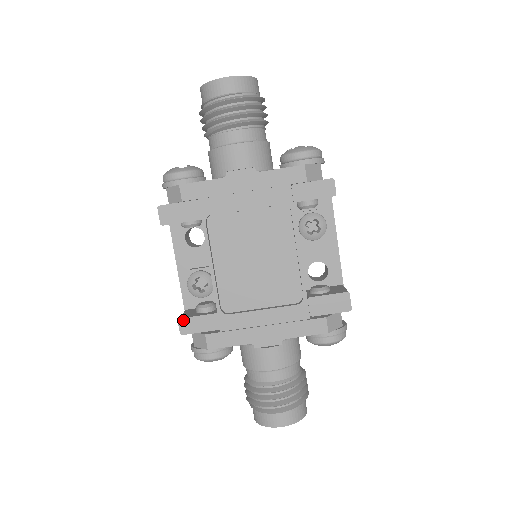
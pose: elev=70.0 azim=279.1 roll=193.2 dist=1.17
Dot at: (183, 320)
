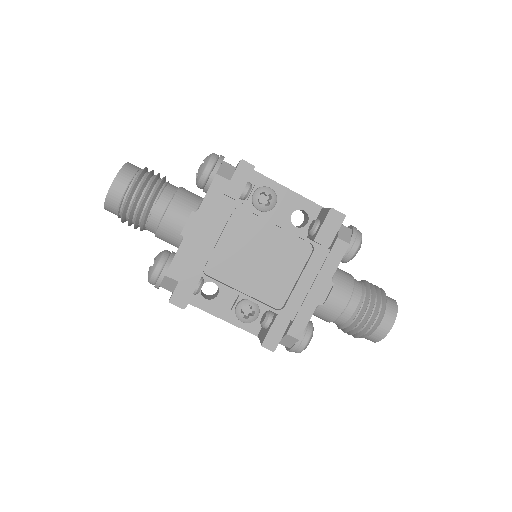
Dot at: (264, 343)
